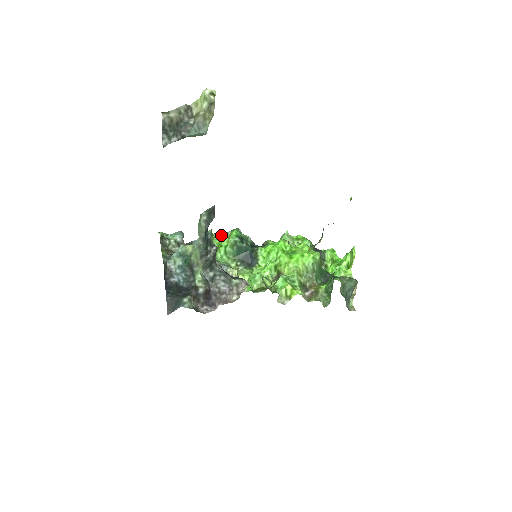
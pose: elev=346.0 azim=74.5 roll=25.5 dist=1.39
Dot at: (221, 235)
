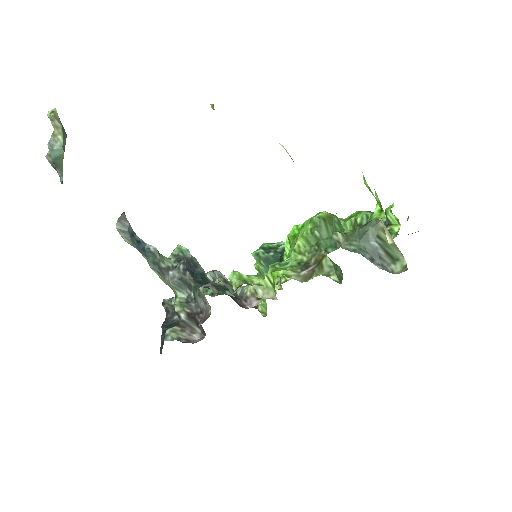
Dot at: occluded
